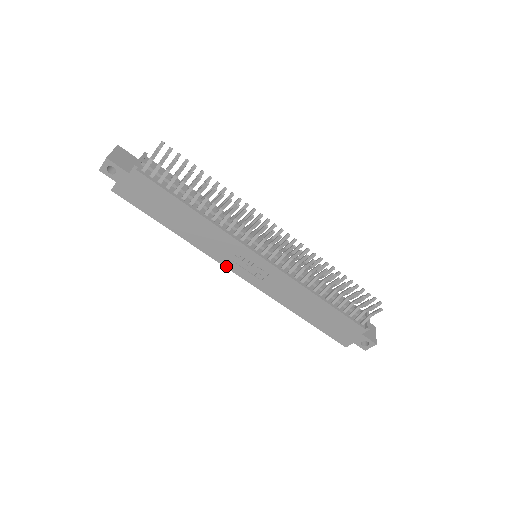
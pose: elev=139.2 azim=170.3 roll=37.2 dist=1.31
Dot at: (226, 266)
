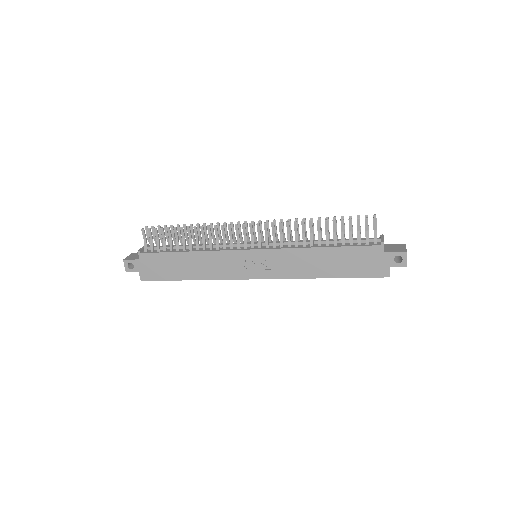
Dot at: (241, 278)
